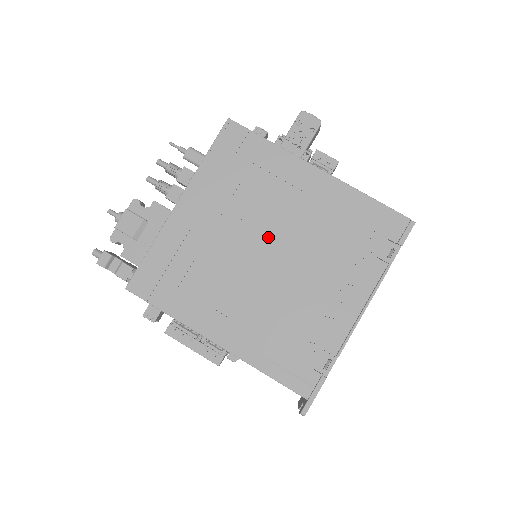
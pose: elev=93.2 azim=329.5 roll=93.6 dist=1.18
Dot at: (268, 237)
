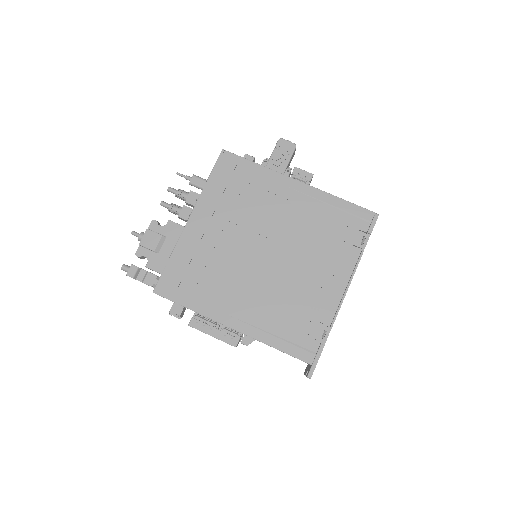
Dot at: (265, 238)
